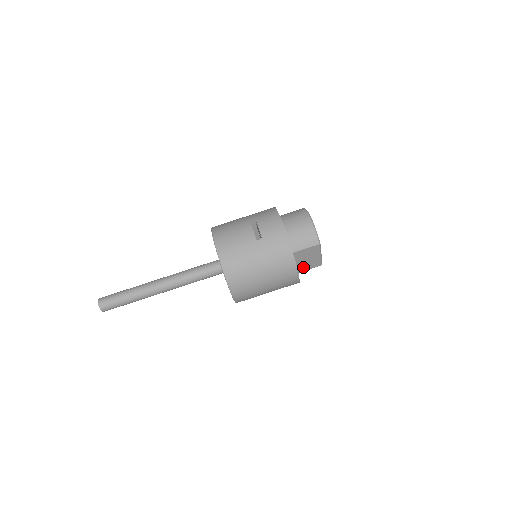
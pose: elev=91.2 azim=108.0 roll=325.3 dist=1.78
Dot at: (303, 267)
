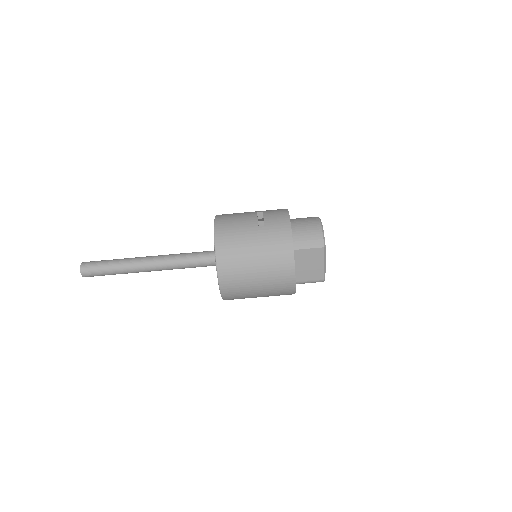
Dot at: (303, 276)
